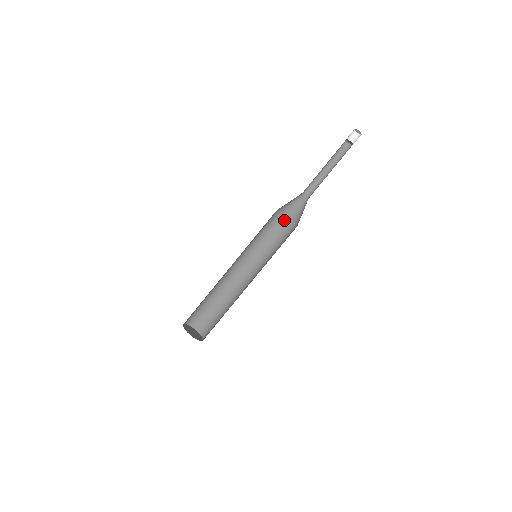
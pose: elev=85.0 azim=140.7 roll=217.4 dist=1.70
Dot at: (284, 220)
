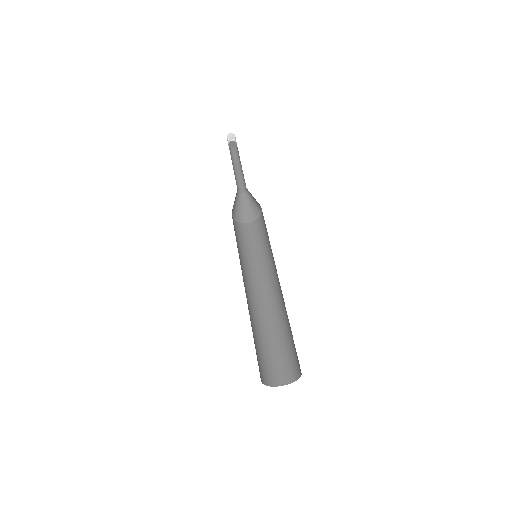
Dot at: (234, 221)
